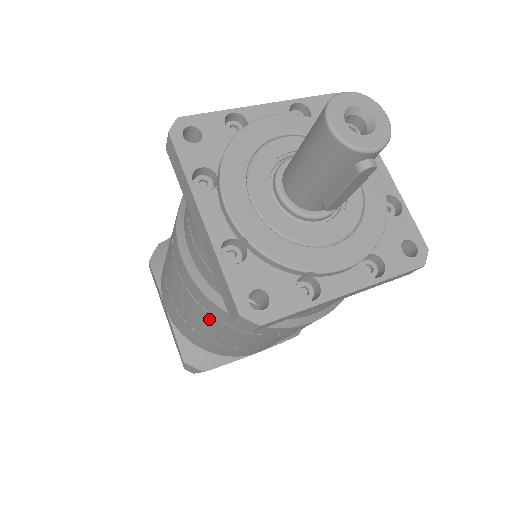
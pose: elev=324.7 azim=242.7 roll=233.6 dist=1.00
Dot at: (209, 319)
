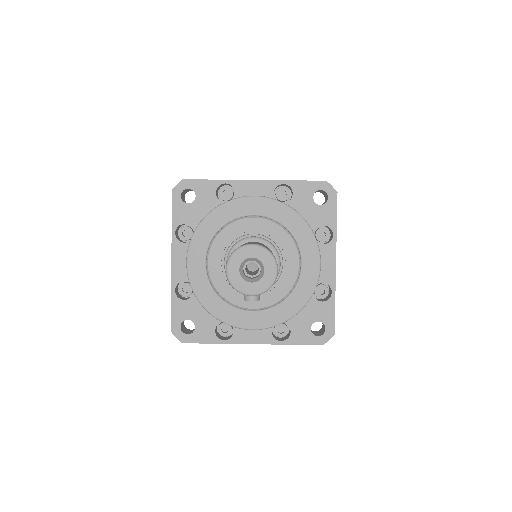
Dot at: occluded
